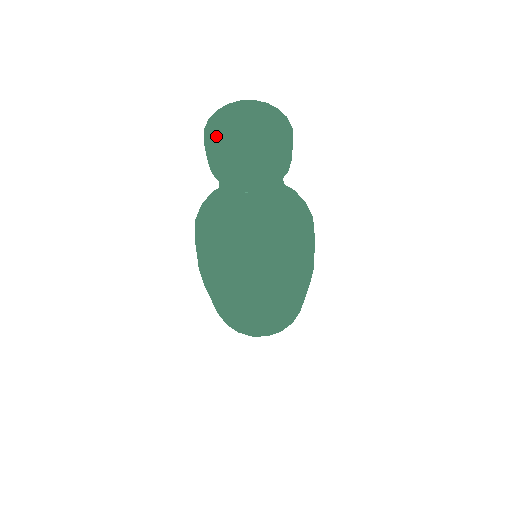
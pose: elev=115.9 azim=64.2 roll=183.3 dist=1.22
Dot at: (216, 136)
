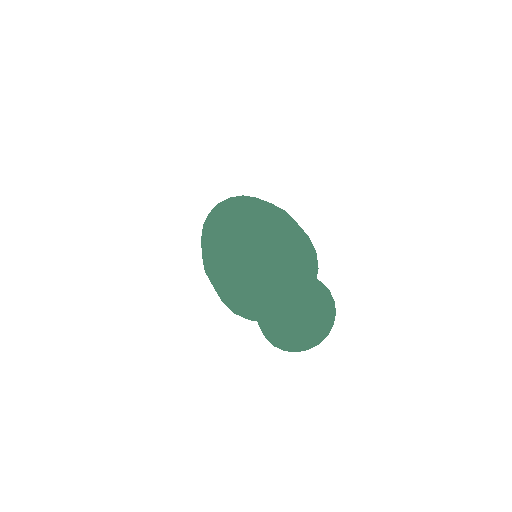
Dot at: (277, 297)
